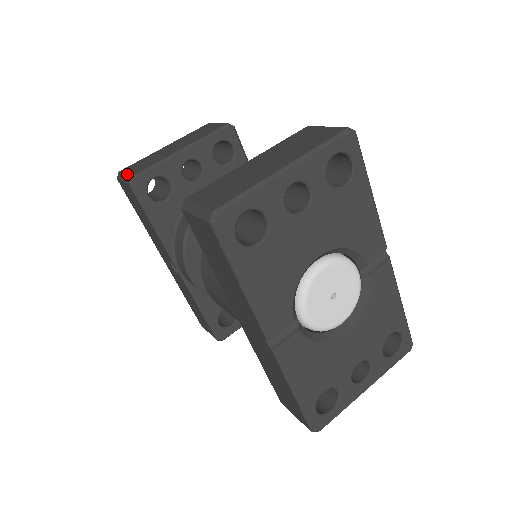
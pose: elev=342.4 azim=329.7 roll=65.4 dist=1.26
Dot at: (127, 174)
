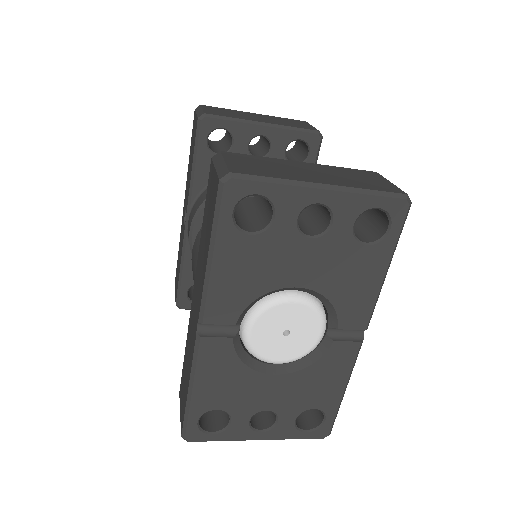
Dot at: (204, 110)
